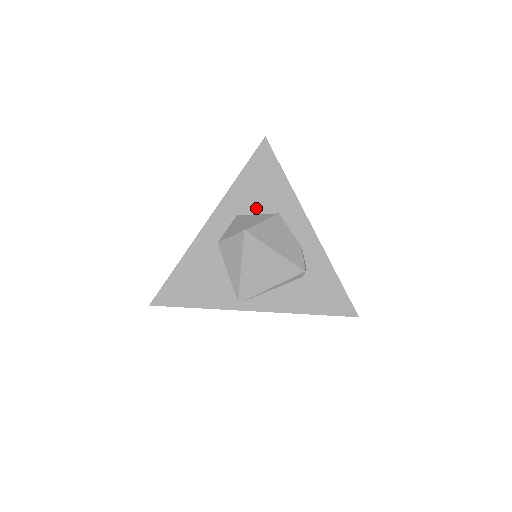
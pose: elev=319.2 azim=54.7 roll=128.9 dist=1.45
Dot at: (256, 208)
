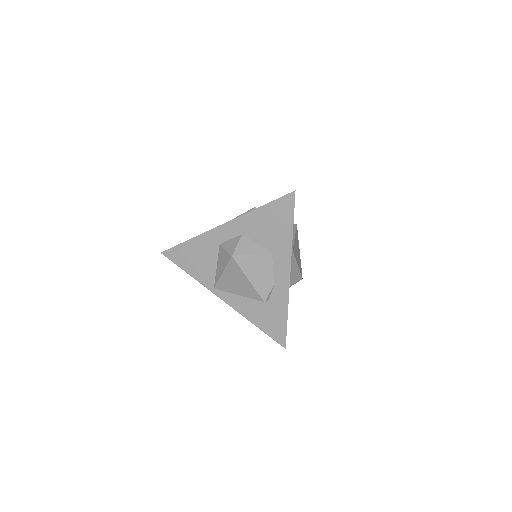
Dot at: (258, 238)
